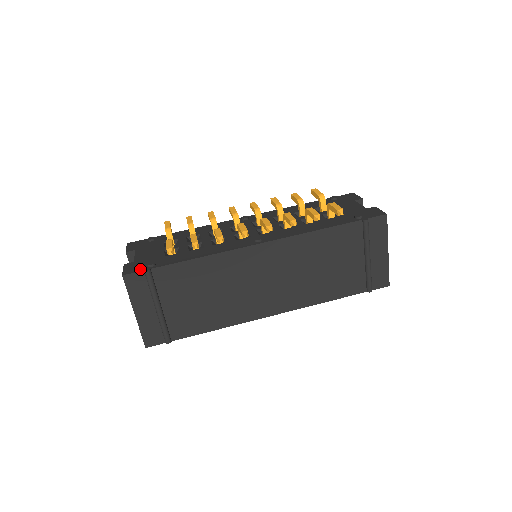
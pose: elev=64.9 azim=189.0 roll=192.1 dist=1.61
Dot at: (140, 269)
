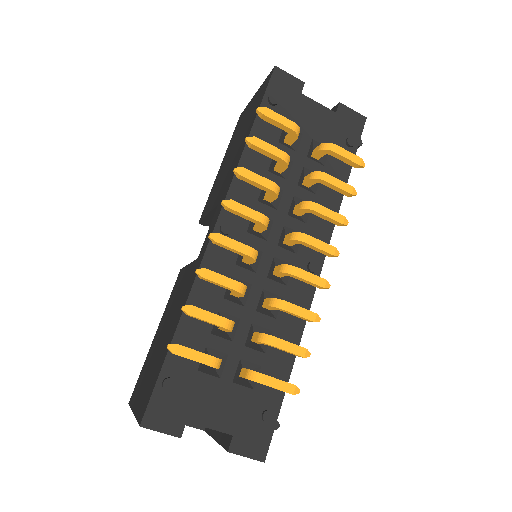
Dot at: (267, 434)
